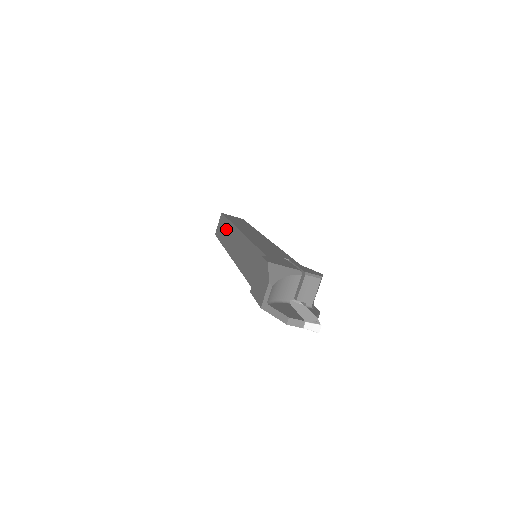
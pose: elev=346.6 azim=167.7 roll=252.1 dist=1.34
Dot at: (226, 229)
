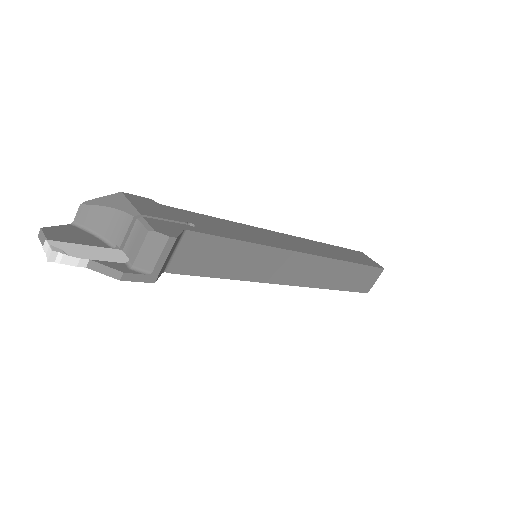
Dot at: occluded
